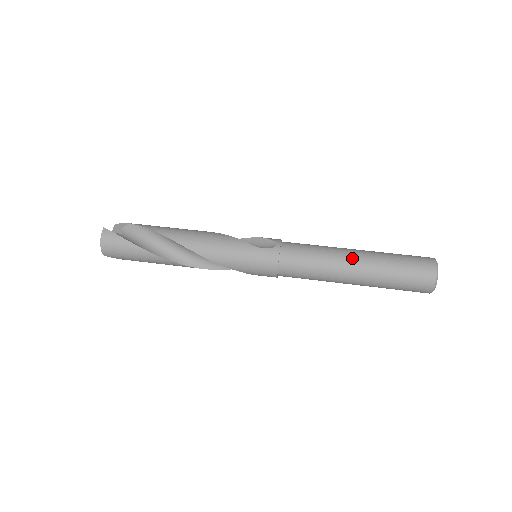
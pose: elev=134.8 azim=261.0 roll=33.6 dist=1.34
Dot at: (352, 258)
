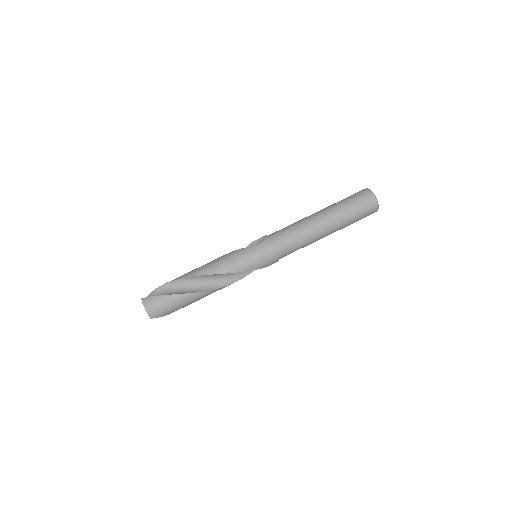
Dot at: (317, 216)
